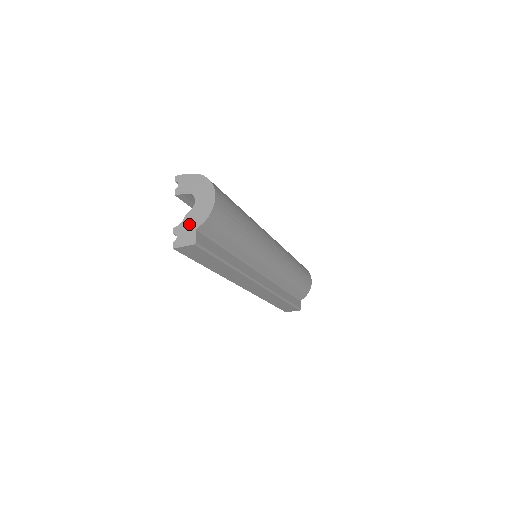
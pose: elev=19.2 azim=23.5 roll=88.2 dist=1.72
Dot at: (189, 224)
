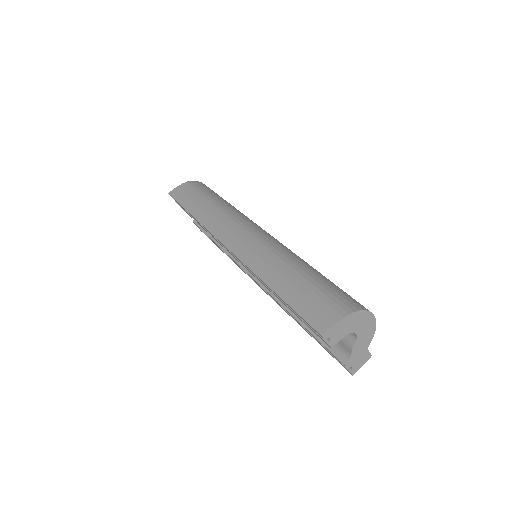
Dot at: (359, 352)
